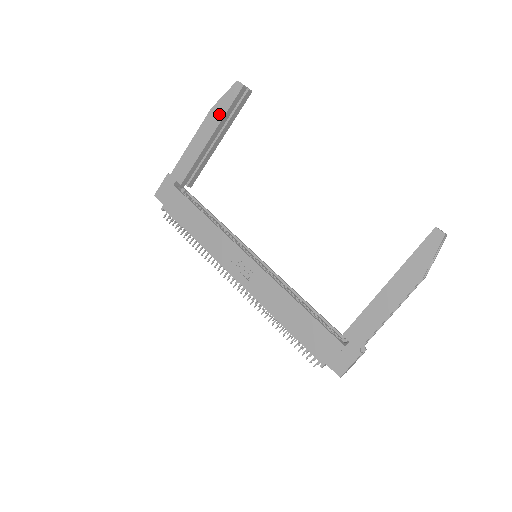
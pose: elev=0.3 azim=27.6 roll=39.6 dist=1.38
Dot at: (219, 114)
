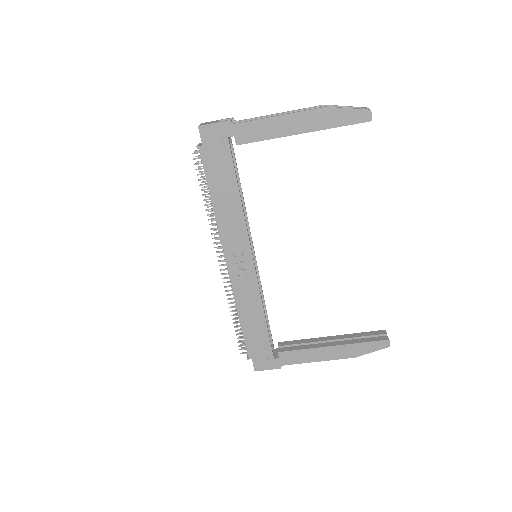
Dot at: (328, 121)
